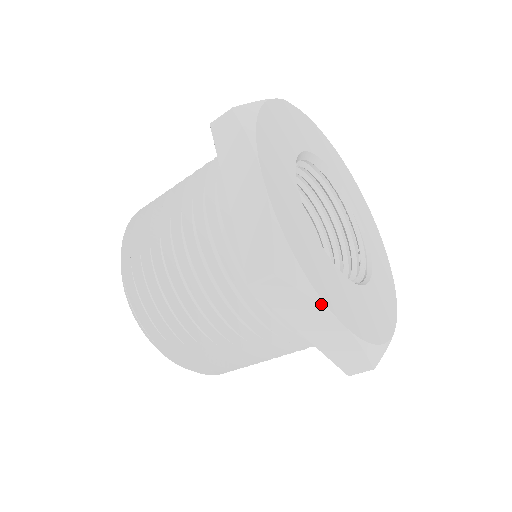
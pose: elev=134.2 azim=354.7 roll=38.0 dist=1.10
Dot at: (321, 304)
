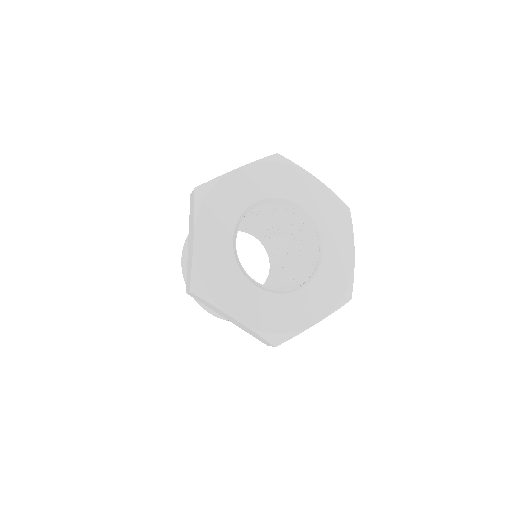
Dot at: (219, 308)
